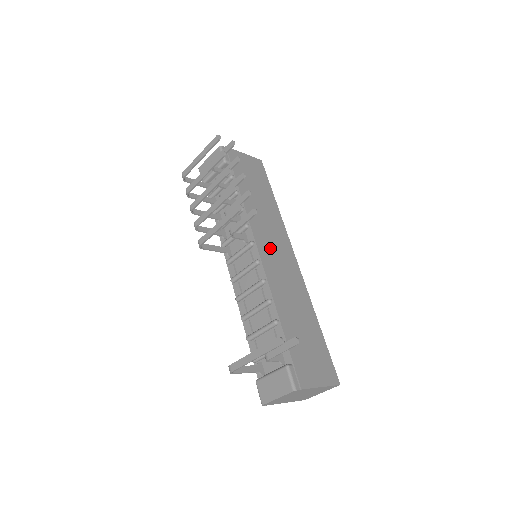
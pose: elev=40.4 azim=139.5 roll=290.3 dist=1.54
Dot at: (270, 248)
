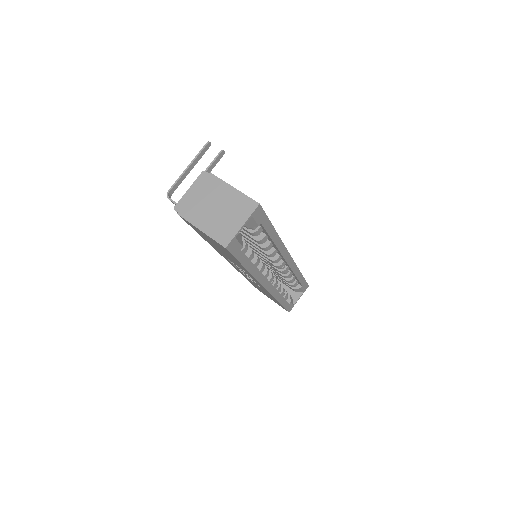
Dot at: occluded
